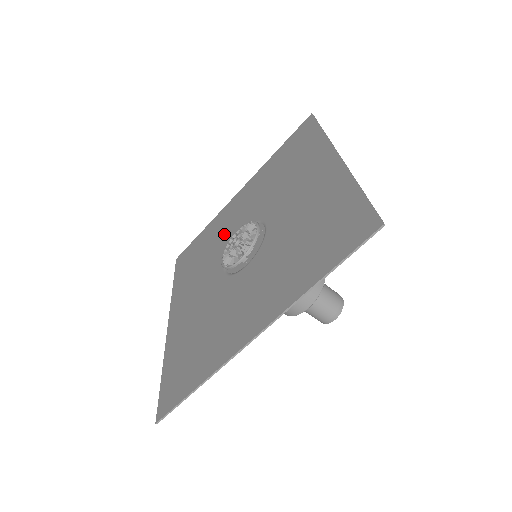
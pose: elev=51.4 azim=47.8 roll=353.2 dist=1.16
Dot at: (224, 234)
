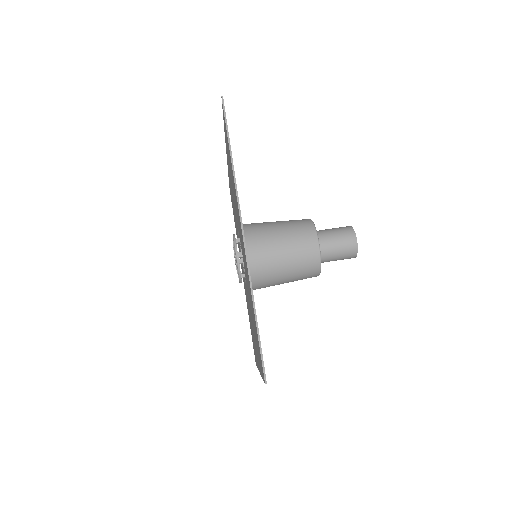
Dot at: occluded
